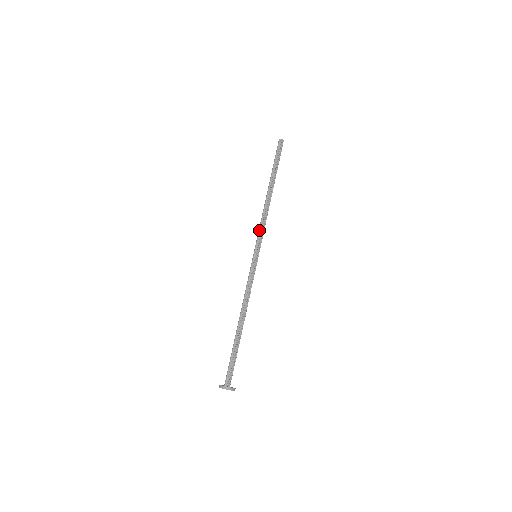
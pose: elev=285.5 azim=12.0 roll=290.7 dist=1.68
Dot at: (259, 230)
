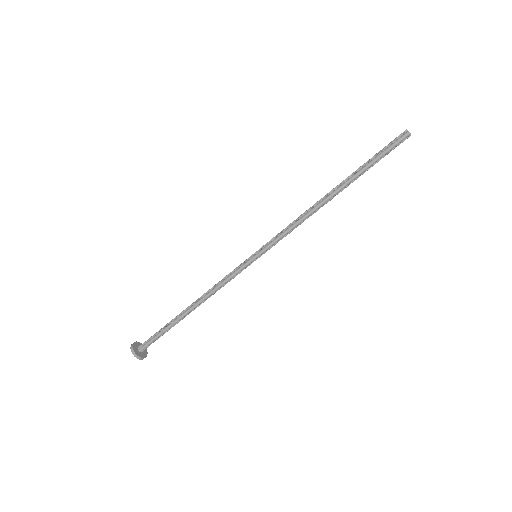
Dot at: (284, 236)
